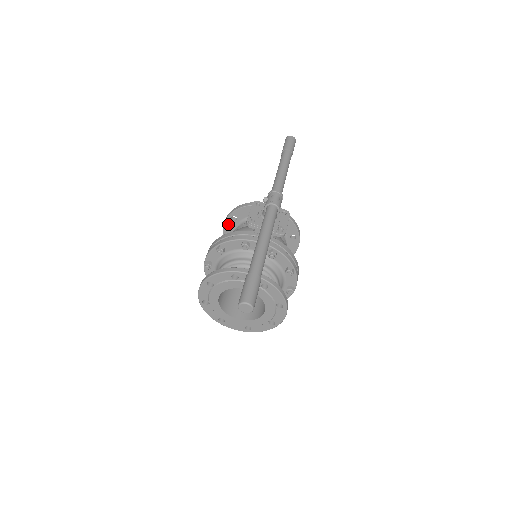
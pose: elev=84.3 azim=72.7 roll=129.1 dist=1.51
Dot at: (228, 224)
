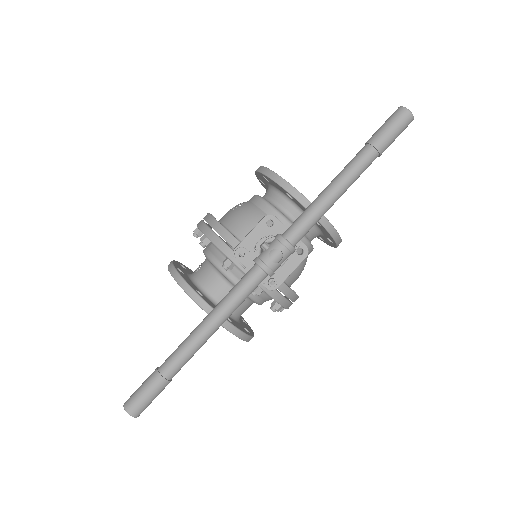
Dot at: (260, 175)
